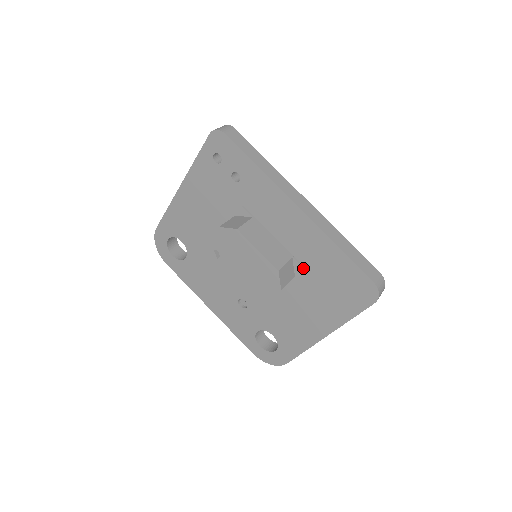
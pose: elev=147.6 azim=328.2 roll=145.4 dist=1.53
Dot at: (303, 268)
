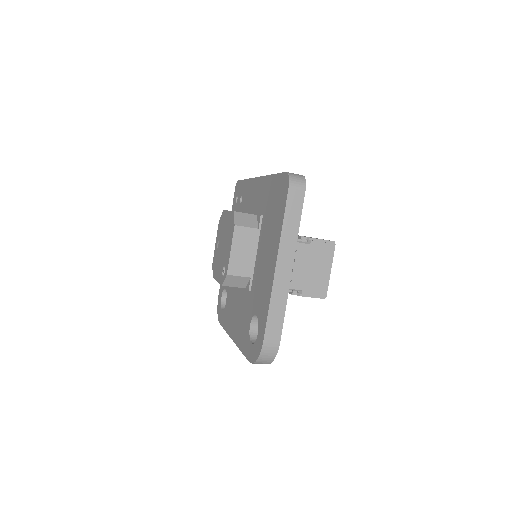
Dot at: (262, 217)
